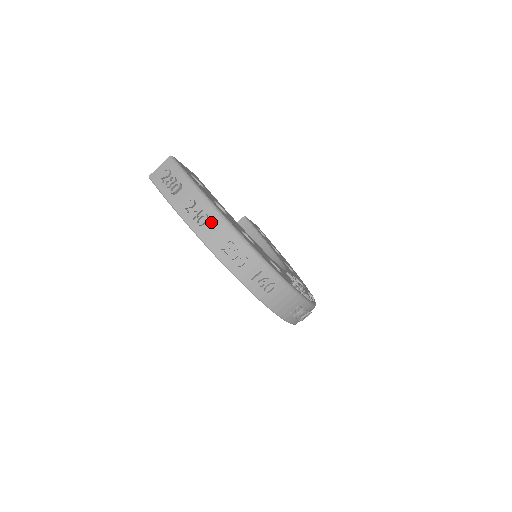
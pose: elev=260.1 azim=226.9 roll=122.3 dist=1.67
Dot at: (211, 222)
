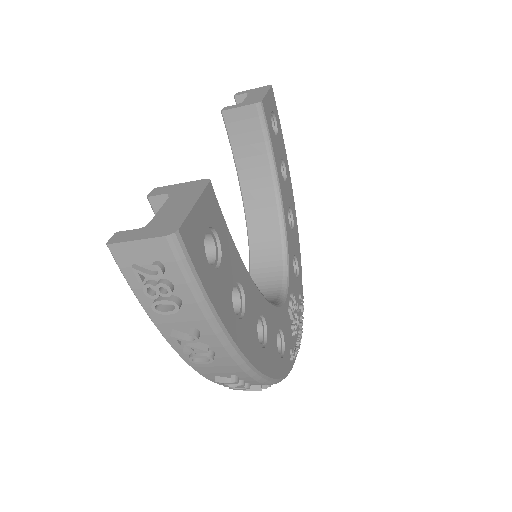
Dot at: (216, 359)
